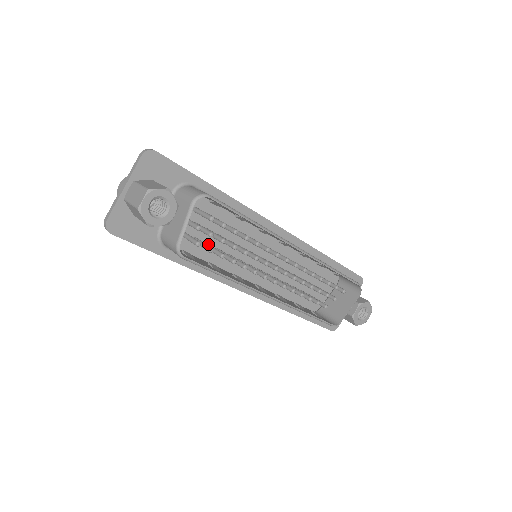
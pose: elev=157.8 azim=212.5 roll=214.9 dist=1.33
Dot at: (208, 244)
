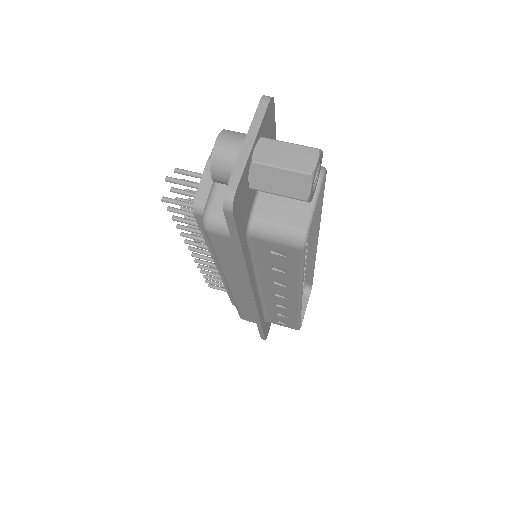
Dot at: occluded
